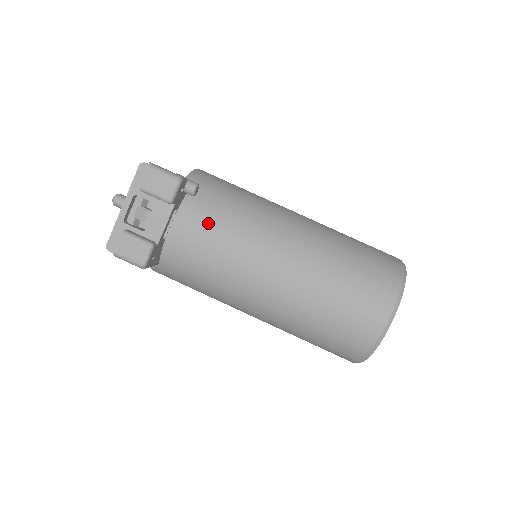
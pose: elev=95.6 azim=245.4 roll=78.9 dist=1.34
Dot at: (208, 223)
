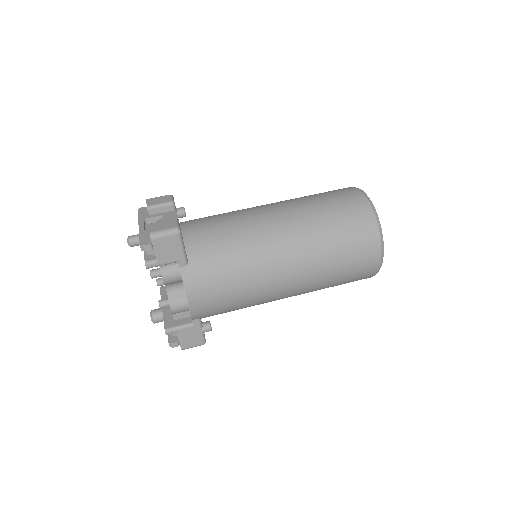
Dot at: (206, 218)
